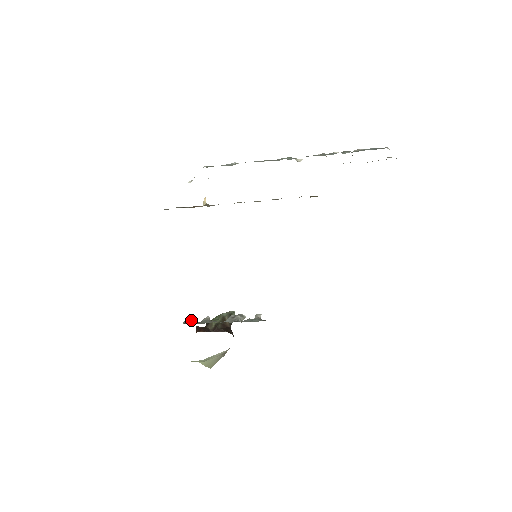
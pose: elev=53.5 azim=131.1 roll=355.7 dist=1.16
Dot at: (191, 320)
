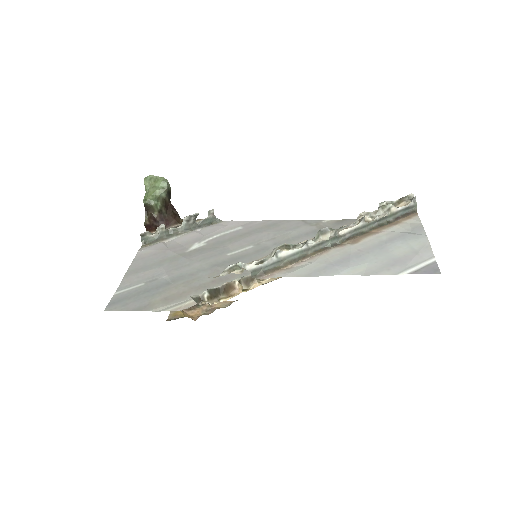
Dot at: (146, 234)
